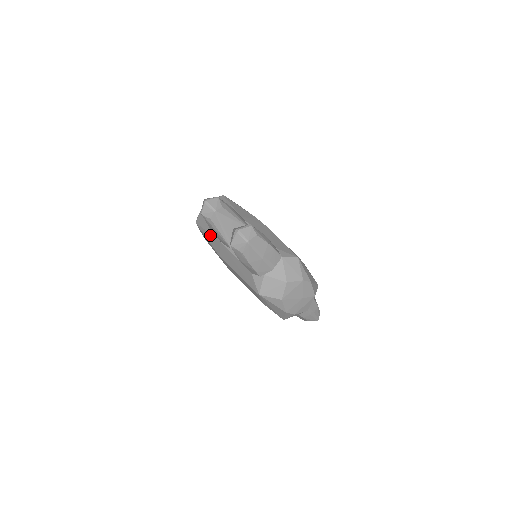
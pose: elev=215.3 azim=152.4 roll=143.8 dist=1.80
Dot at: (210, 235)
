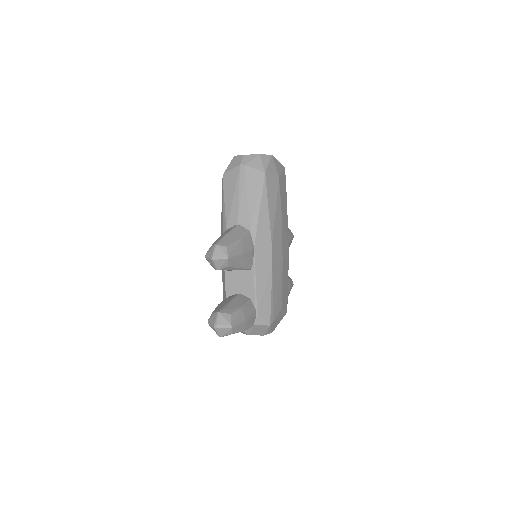
Dot at: (222, 222)
